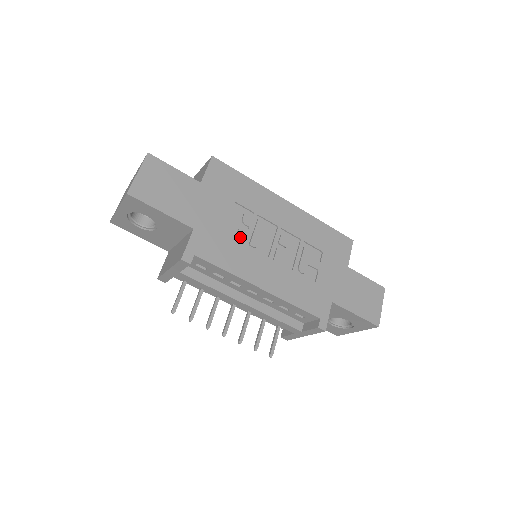
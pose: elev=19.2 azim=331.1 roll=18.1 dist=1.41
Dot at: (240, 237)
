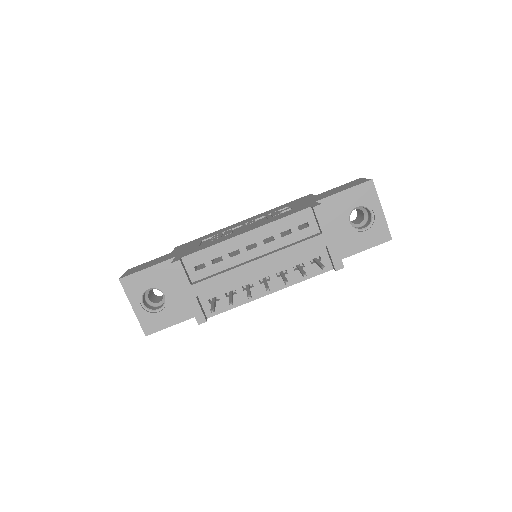
Dot at: occluded
